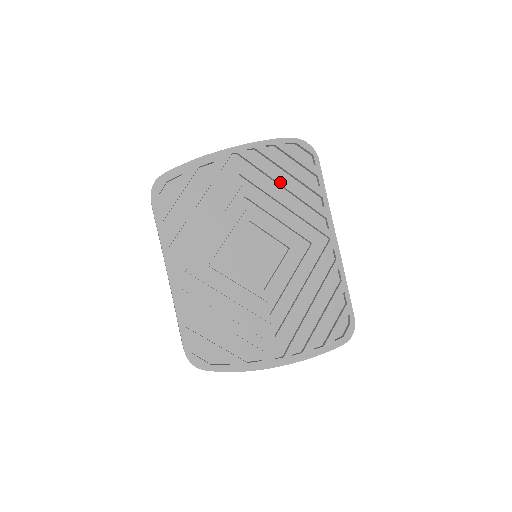
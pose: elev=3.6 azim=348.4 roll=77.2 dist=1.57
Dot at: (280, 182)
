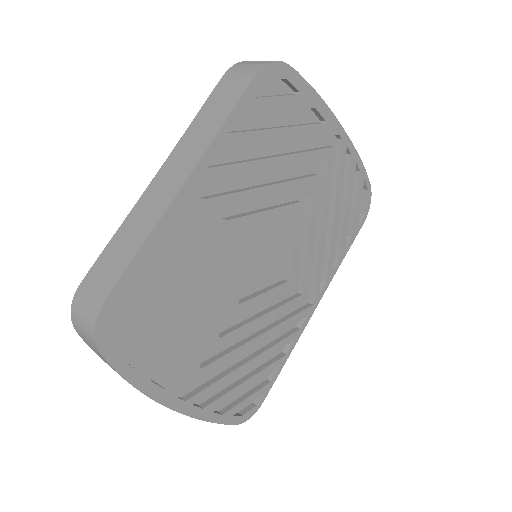
Dot at: (335, 209)
